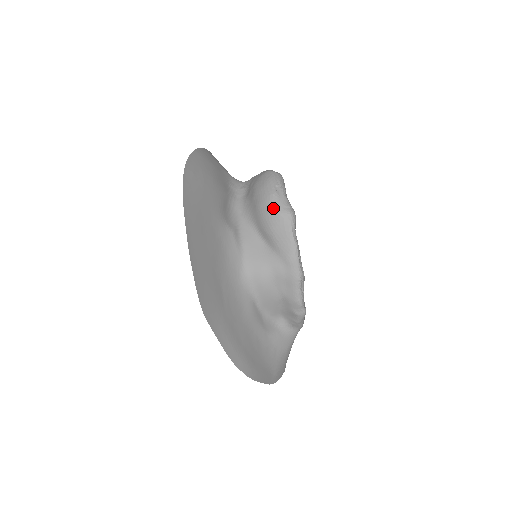
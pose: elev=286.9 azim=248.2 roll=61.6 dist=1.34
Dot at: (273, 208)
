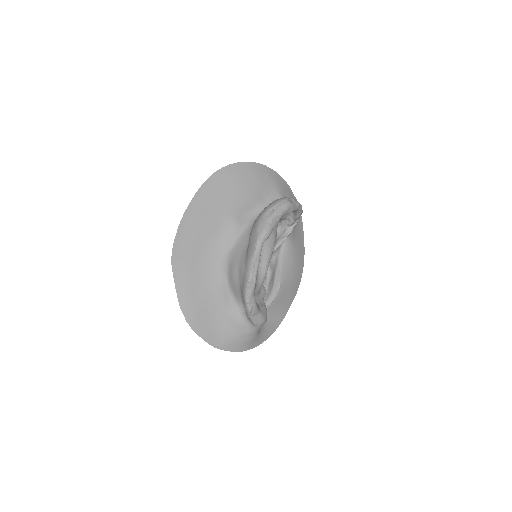
Dot at: (258, 221)
